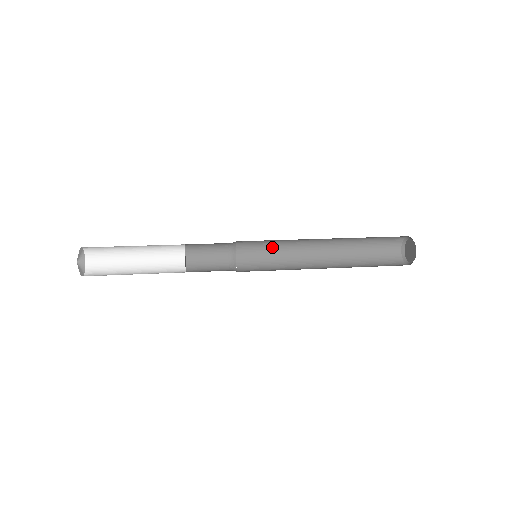
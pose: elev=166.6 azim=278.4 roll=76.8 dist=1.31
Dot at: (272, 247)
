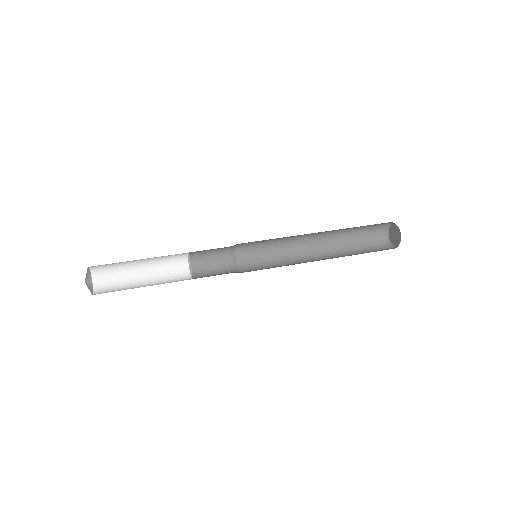
Dot at: (269, 249)
